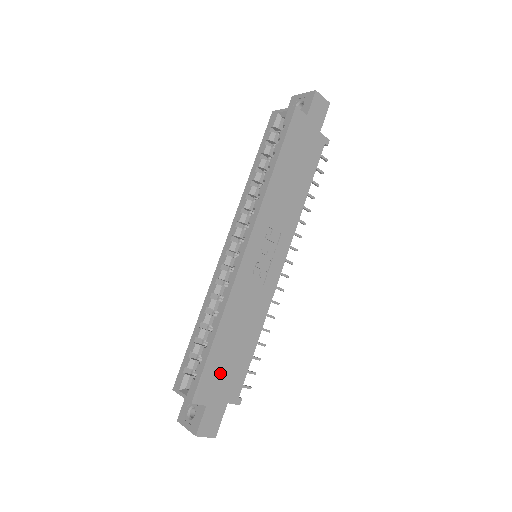
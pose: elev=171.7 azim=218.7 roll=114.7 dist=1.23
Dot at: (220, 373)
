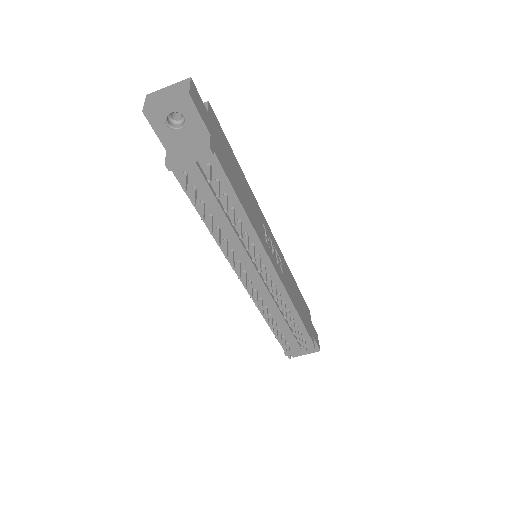
Dot at: (224, 148)
